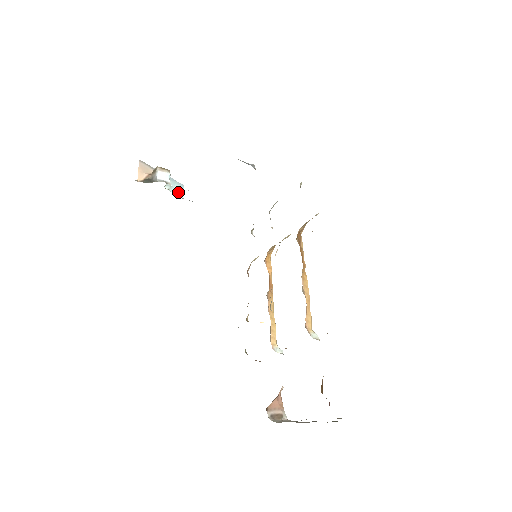
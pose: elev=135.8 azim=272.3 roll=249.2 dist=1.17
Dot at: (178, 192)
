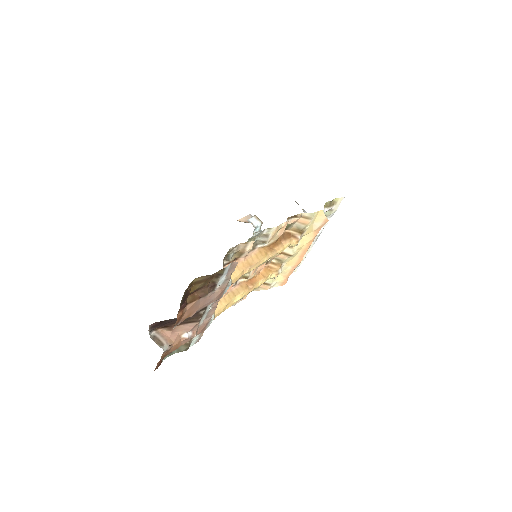
Dot at: occluded
